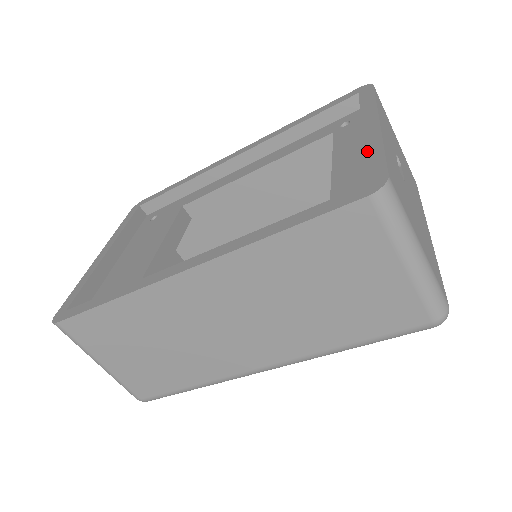
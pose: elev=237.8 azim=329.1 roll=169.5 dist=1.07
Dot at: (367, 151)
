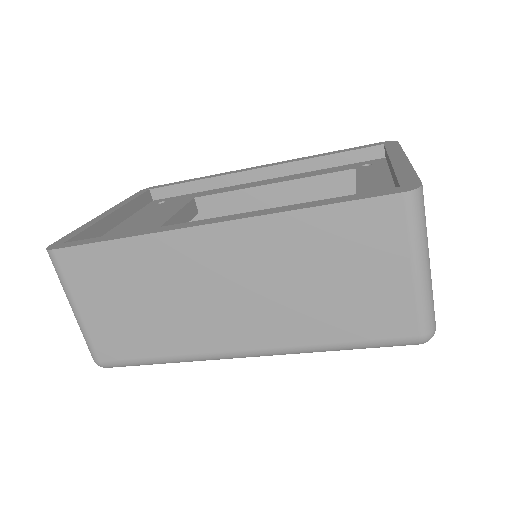
Dot at: (398, 171)
